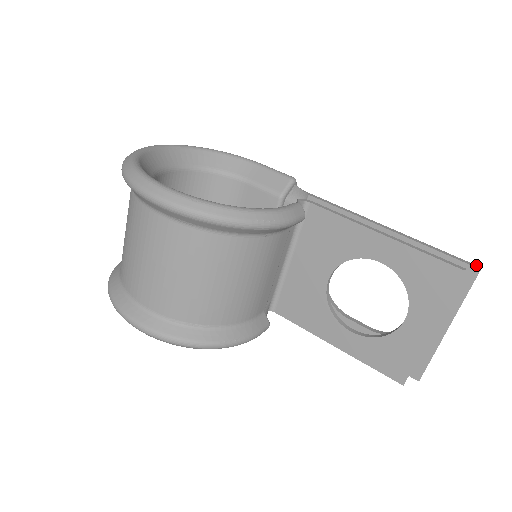
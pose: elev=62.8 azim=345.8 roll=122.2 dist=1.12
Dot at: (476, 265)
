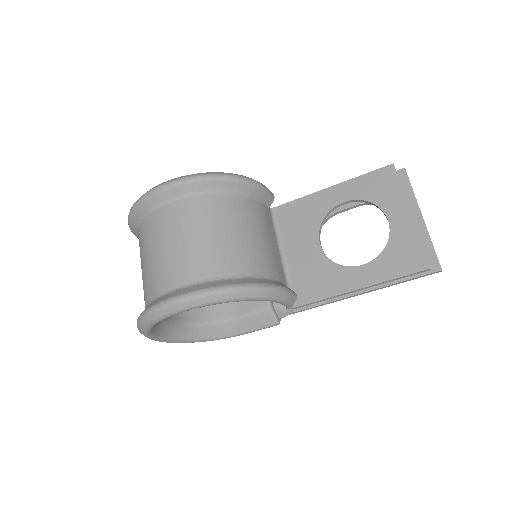
Dot at: (401, 171)
